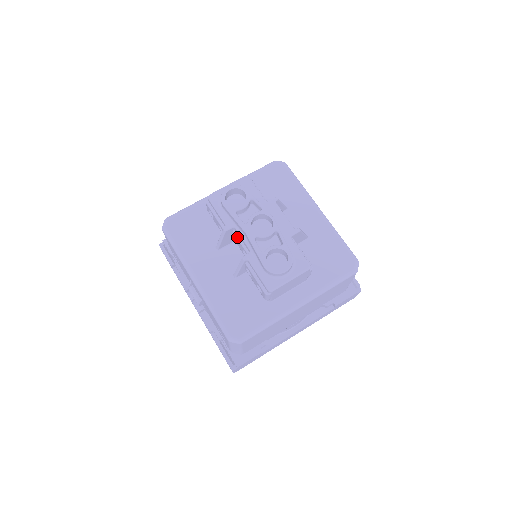
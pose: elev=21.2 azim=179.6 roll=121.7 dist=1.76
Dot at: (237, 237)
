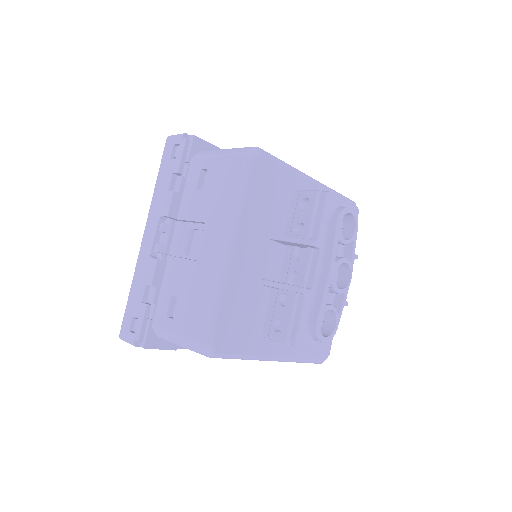
Dot at: (310, 258)
